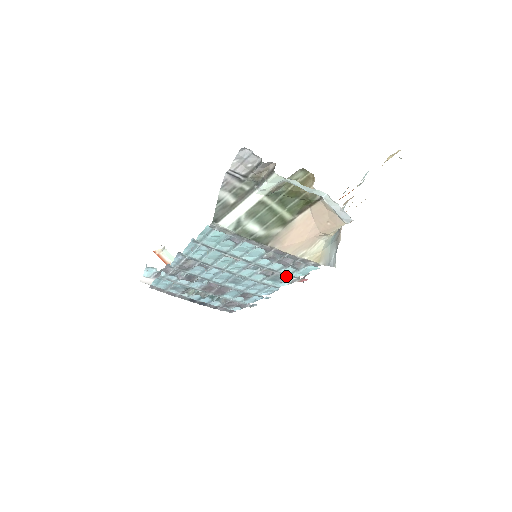
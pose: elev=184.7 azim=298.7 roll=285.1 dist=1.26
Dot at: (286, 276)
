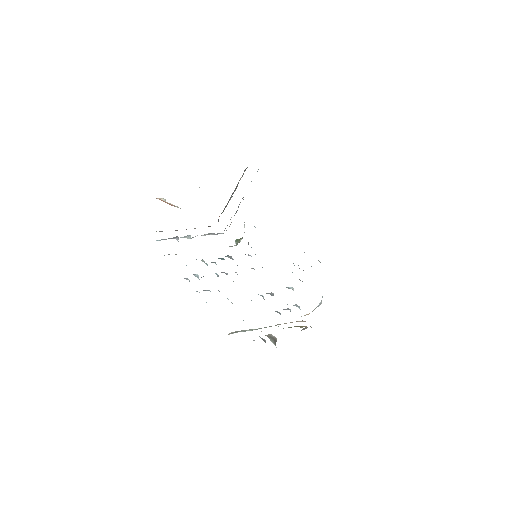
Dot at: occluded
